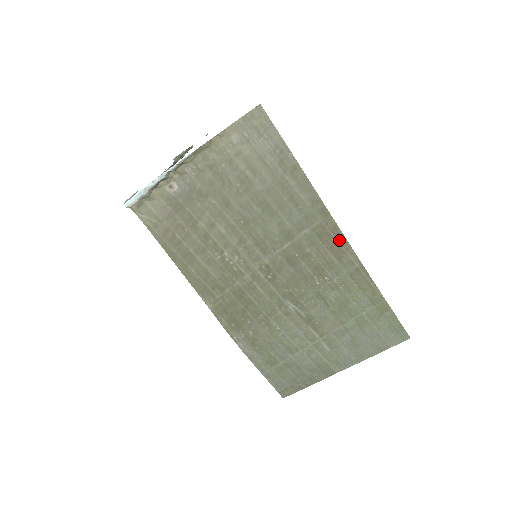
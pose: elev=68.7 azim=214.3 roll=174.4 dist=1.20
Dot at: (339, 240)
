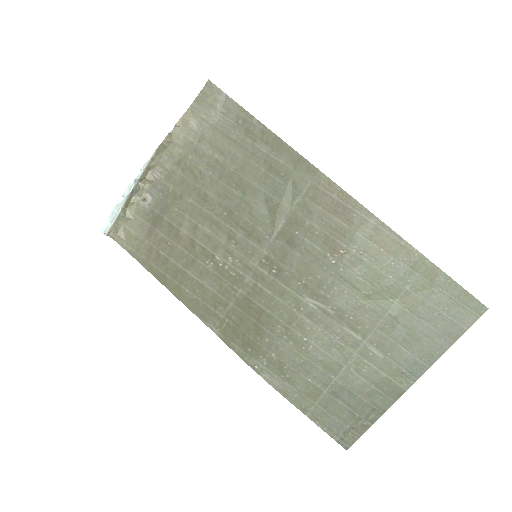
Dot at: (340, 198)
